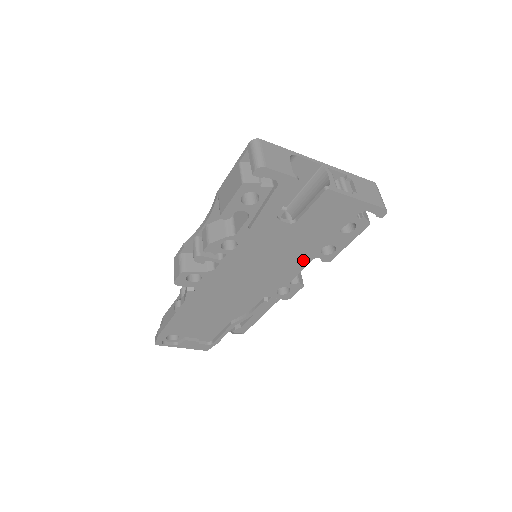
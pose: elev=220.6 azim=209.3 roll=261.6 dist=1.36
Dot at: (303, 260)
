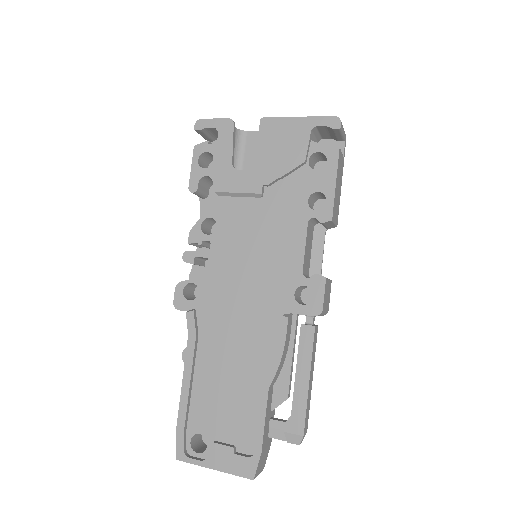
Dot at: (297, 228)
